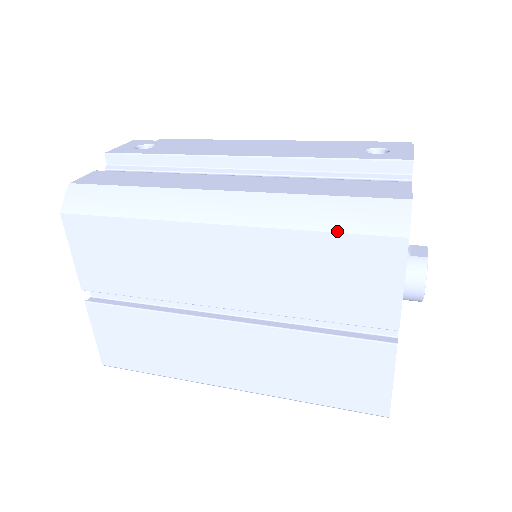
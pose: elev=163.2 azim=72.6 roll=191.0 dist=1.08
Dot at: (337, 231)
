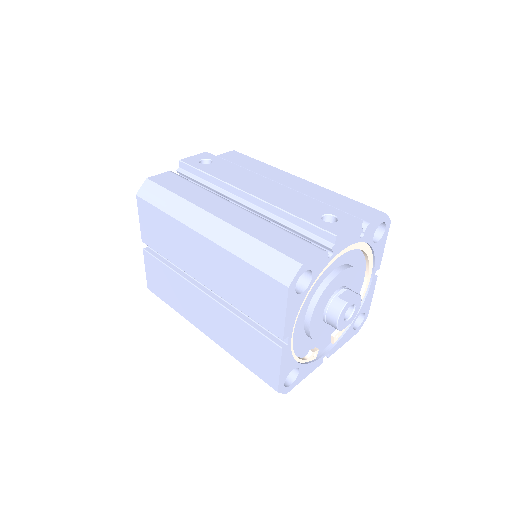
Dot at: (256, 267)
